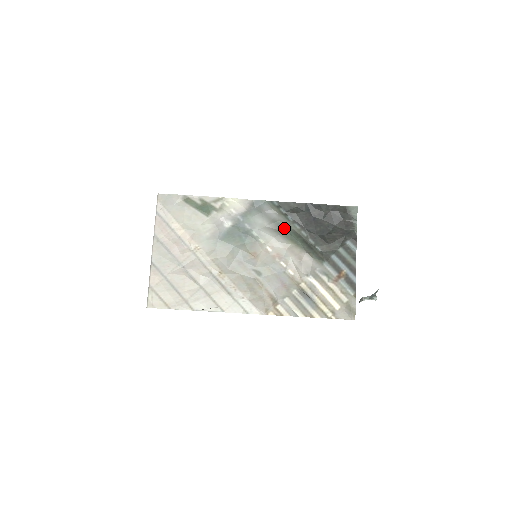
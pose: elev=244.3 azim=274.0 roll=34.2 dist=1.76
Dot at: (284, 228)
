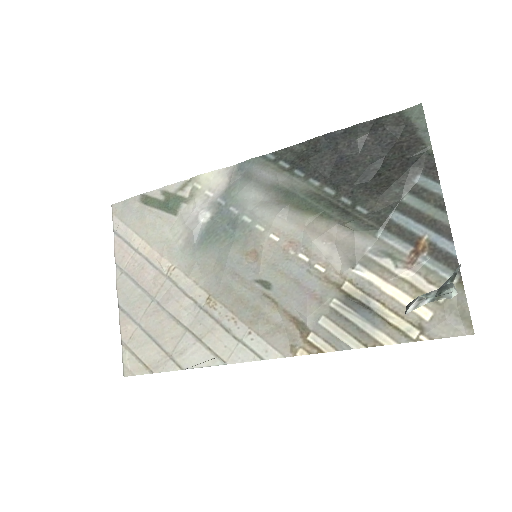
Dot at: (291, 193)
